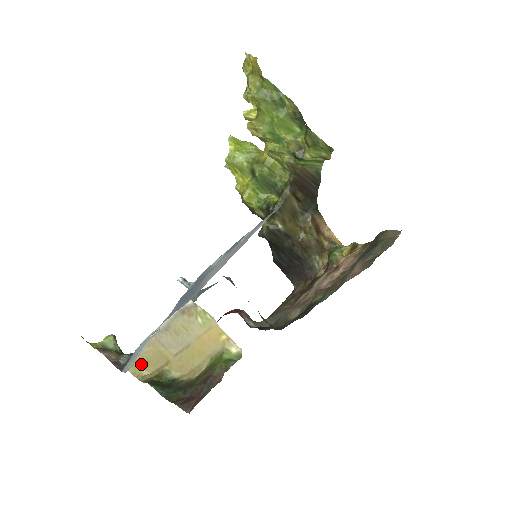
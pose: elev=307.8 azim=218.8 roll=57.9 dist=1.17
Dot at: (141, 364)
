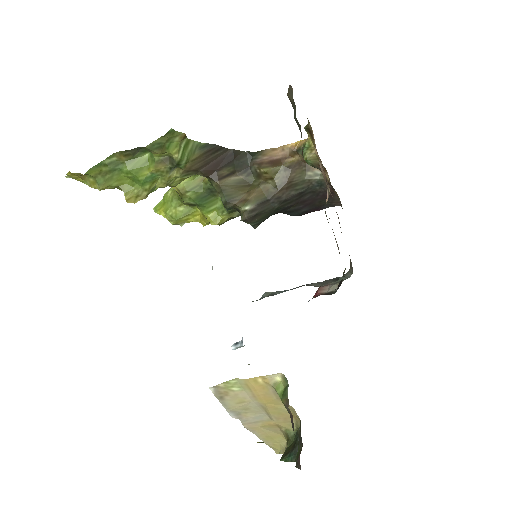
Dot at: (273, 443)
